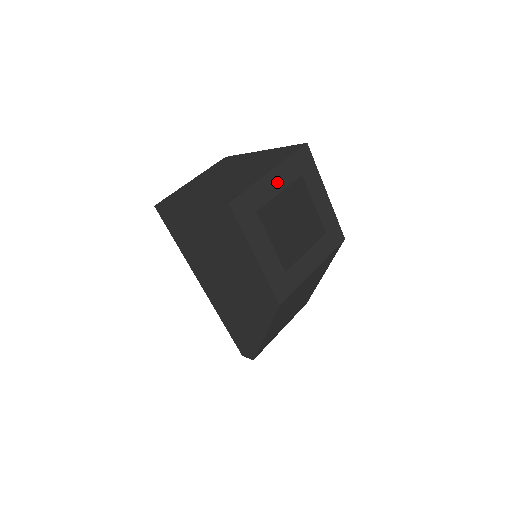
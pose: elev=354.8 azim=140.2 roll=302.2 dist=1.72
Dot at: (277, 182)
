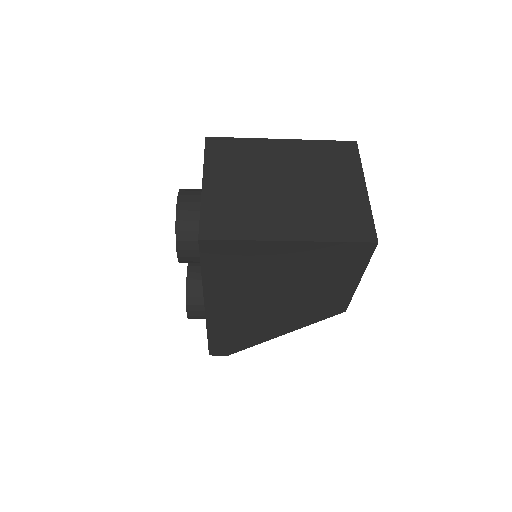
Dot at: occluded
